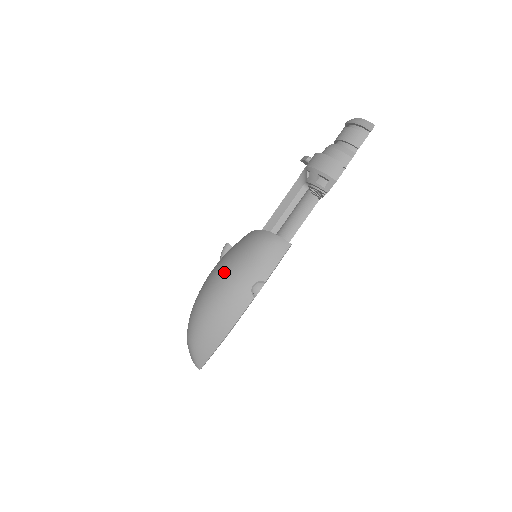
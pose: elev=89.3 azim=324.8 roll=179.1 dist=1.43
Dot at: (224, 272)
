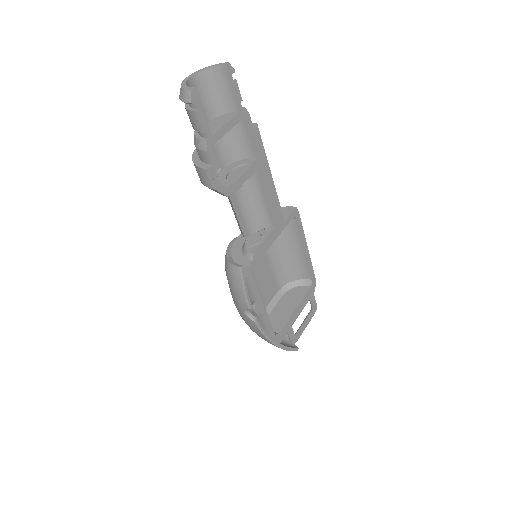
Dot at: occluded
